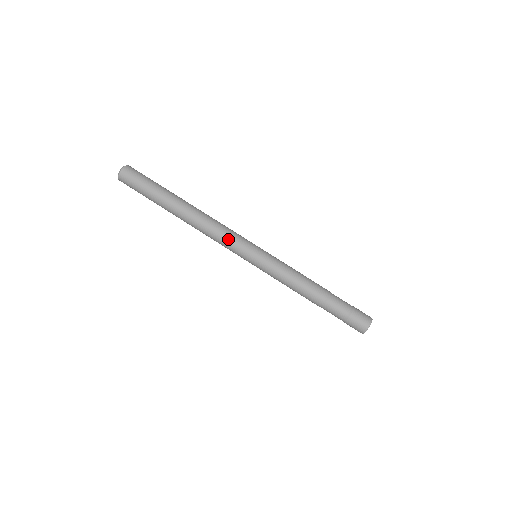
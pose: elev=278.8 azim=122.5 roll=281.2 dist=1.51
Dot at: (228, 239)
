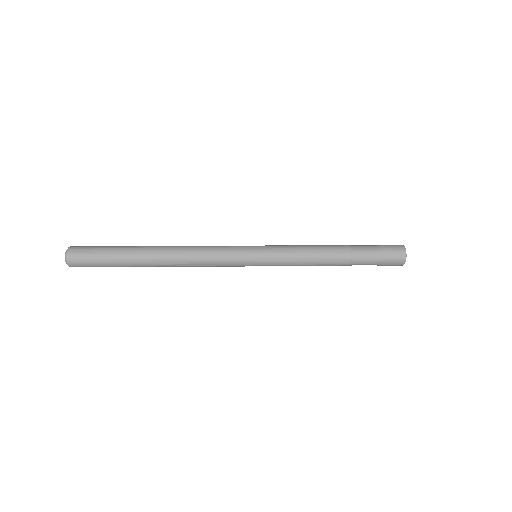
Dot at: (220, 246)
